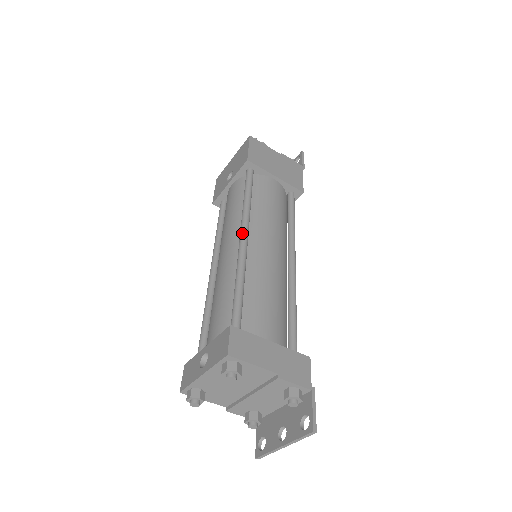
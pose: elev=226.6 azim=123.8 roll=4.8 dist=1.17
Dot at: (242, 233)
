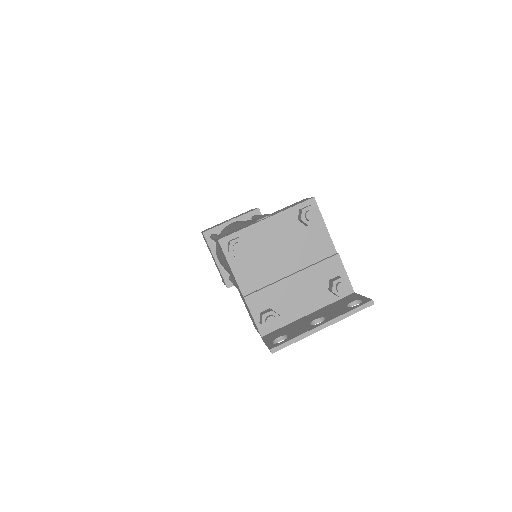
Dot at: occluded
